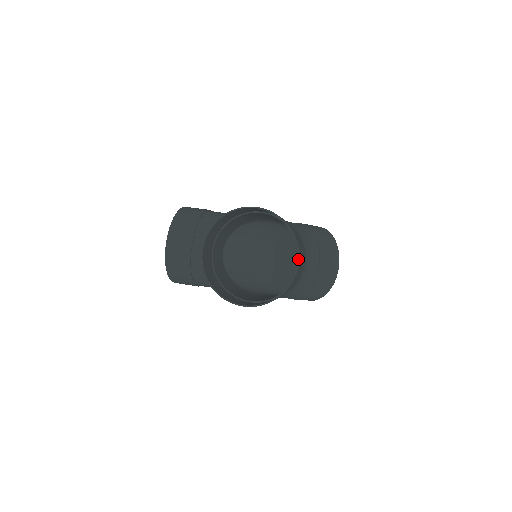
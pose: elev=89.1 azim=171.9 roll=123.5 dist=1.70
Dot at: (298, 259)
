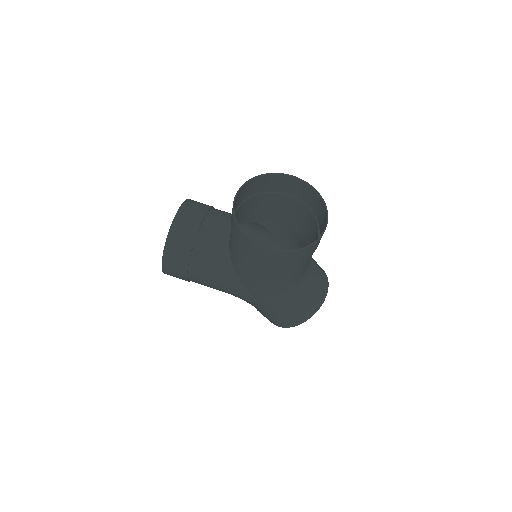
Dot at: (327, 221)
